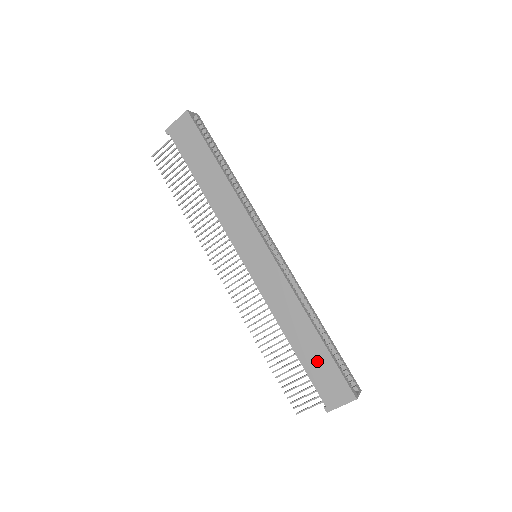
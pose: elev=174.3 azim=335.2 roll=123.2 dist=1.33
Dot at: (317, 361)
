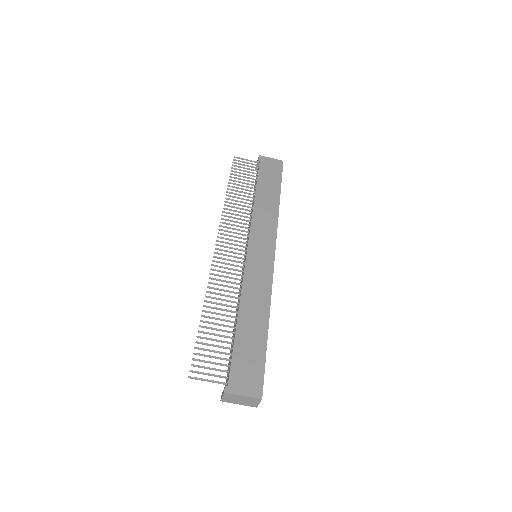
Dot at: (251, 347)
